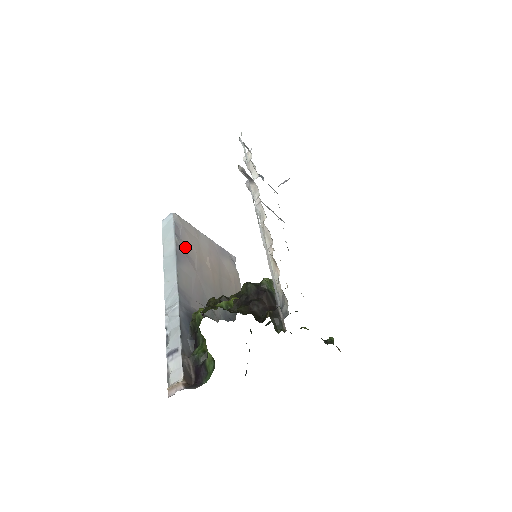
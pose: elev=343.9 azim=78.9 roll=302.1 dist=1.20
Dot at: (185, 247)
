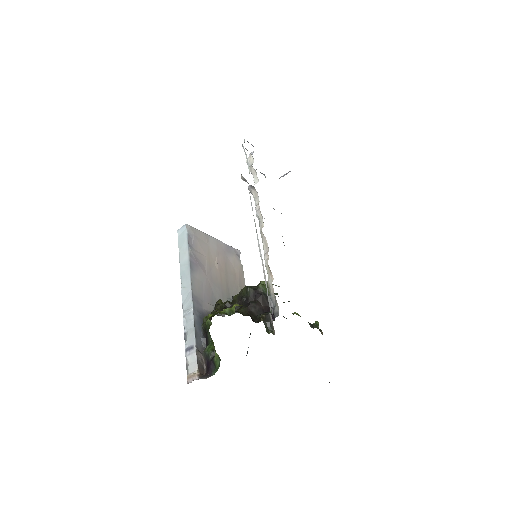
Dot at: (197, 255)
